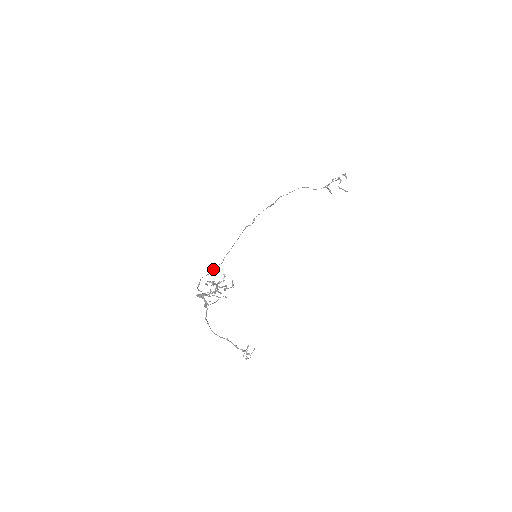
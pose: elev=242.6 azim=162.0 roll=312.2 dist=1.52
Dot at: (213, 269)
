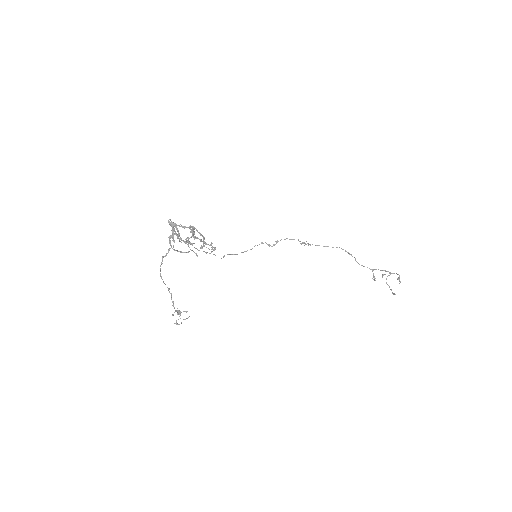
Dot at: occluded
